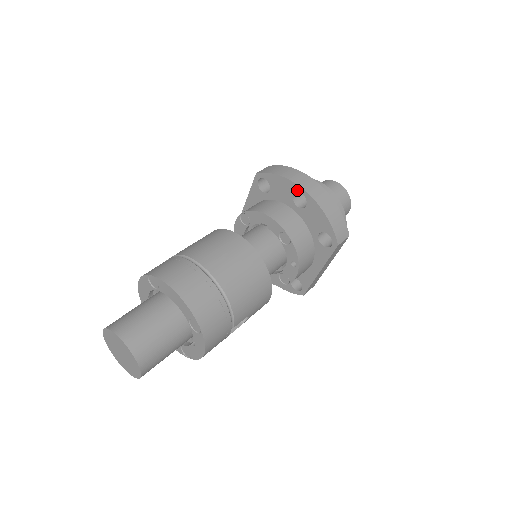
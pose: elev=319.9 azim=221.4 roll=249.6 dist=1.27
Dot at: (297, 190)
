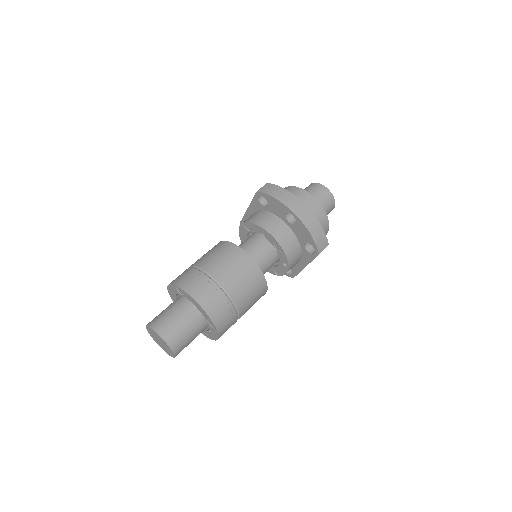
Dot at: (289, 212)
